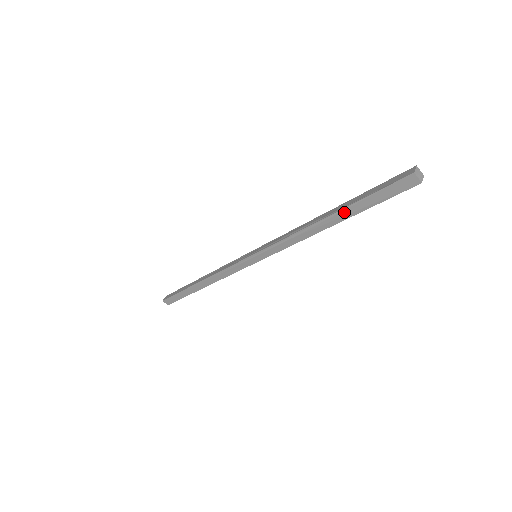
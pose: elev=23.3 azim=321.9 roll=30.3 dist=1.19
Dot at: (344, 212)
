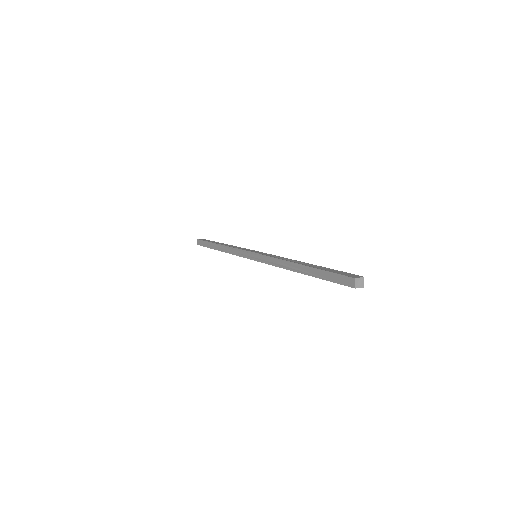
Dot at: (312, 276)
